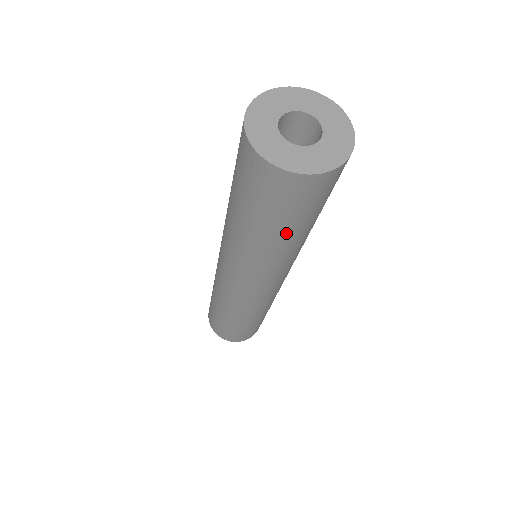
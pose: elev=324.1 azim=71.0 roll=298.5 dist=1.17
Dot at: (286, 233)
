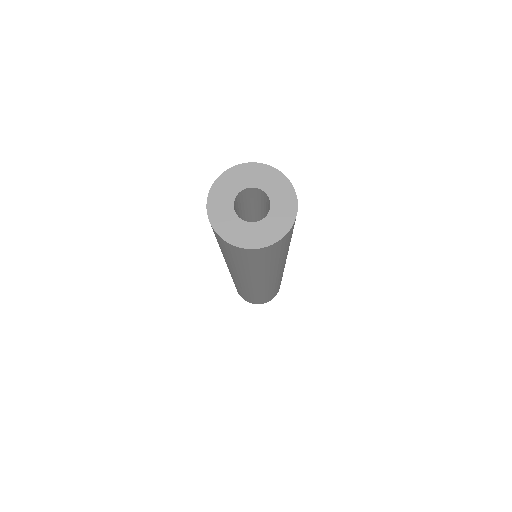
Dot at: (246, 266)
